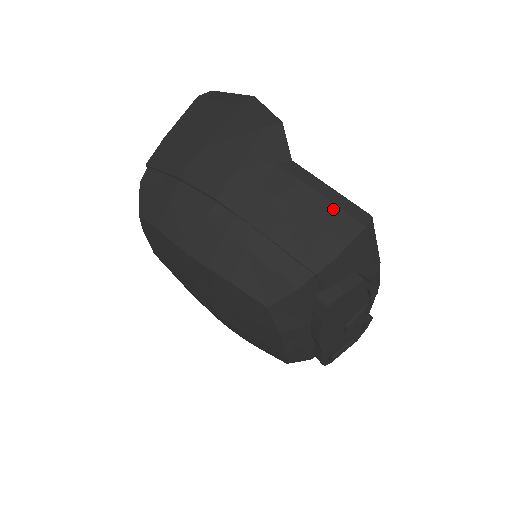
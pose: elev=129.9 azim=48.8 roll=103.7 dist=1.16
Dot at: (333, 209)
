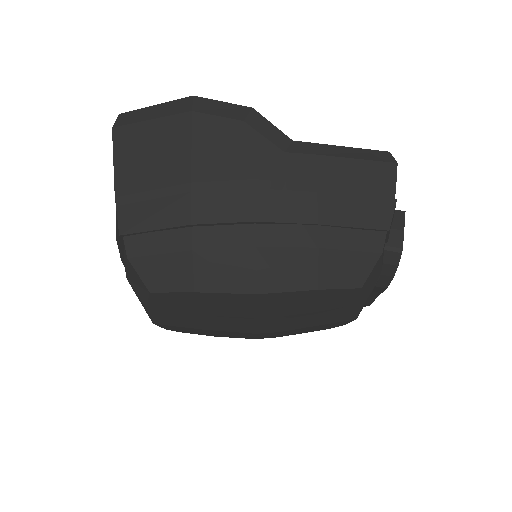
Dot at: (363, 164)
